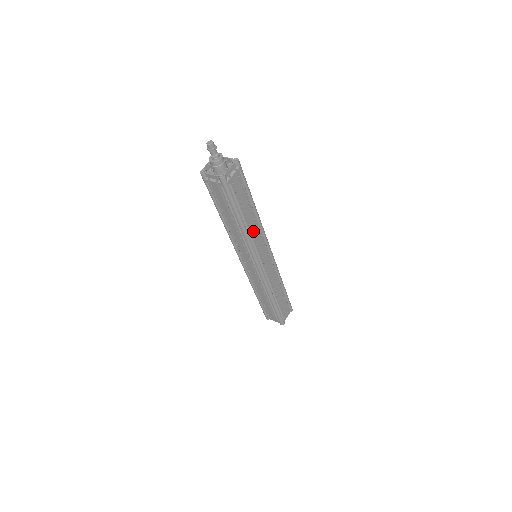
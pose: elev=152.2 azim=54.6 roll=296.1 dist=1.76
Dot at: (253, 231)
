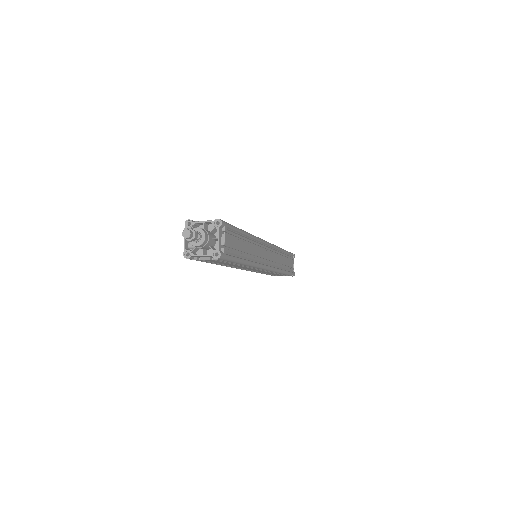
Dot at: (254, 254)
